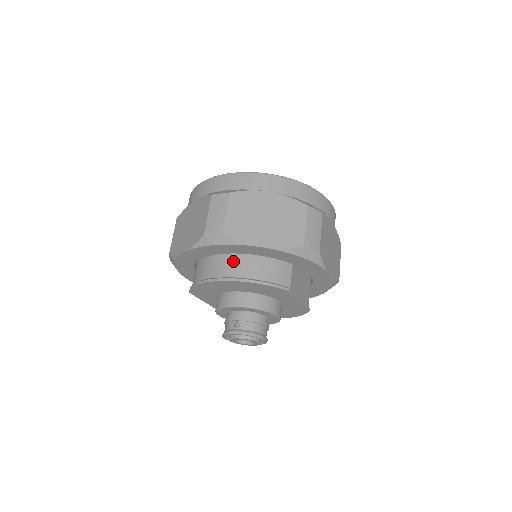
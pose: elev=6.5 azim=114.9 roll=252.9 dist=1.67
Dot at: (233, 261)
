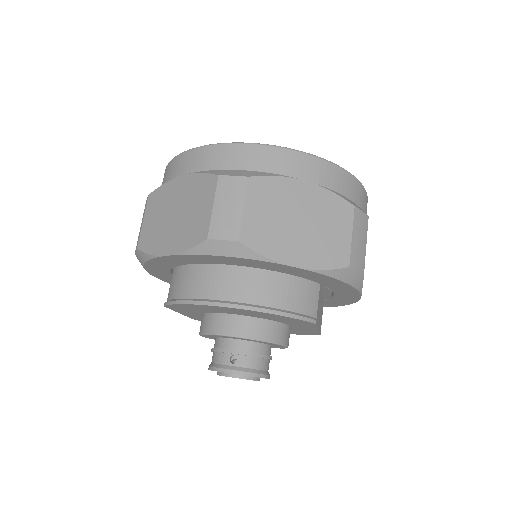
Dot at: (243, 278)
